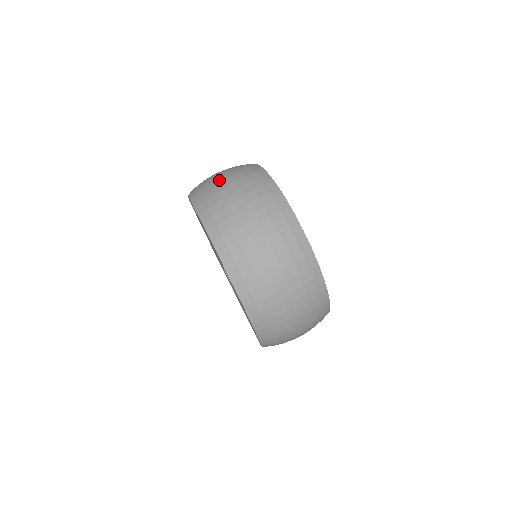
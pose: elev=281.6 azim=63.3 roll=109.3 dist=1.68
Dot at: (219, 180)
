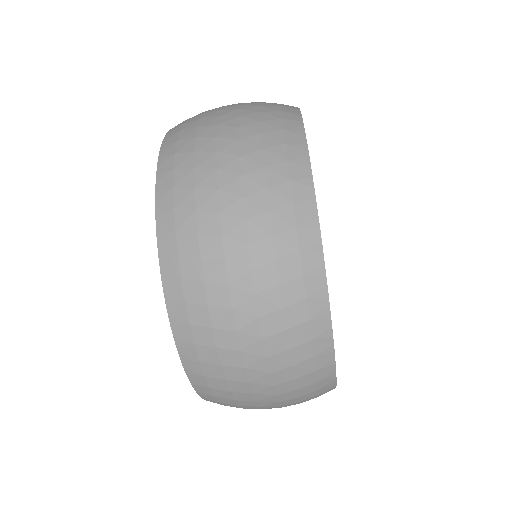
Dot at: (242, 355)
